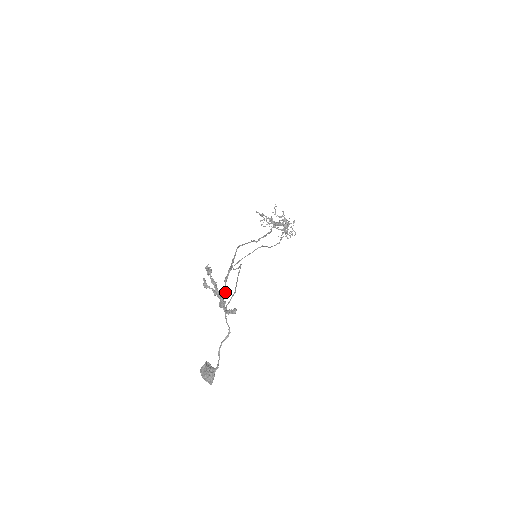
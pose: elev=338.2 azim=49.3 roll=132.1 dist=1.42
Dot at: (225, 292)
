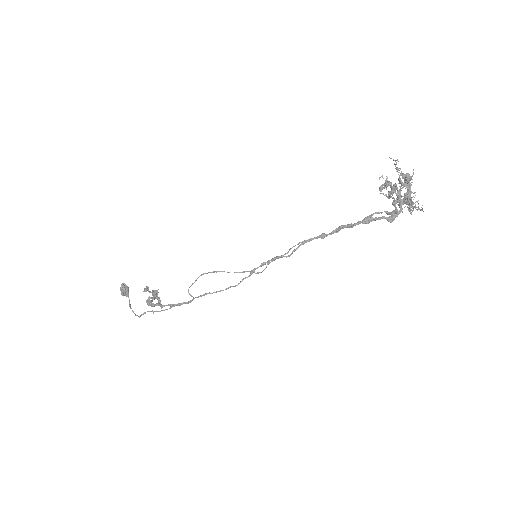
Dot at: (157, 304)
